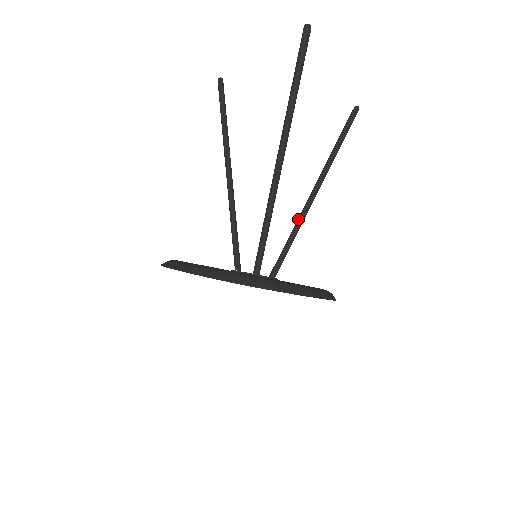
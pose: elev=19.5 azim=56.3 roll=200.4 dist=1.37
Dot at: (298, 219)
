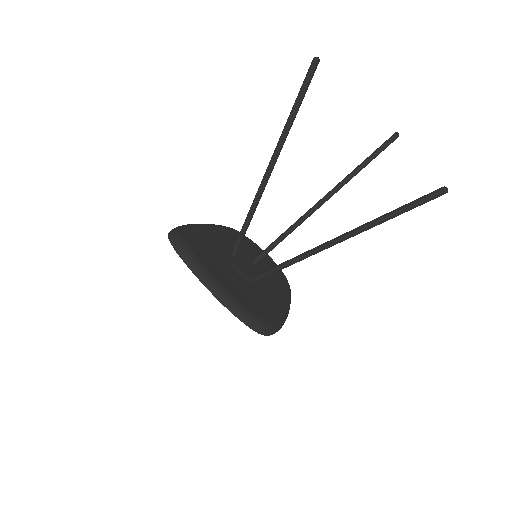
Dot at: (298, 223)
